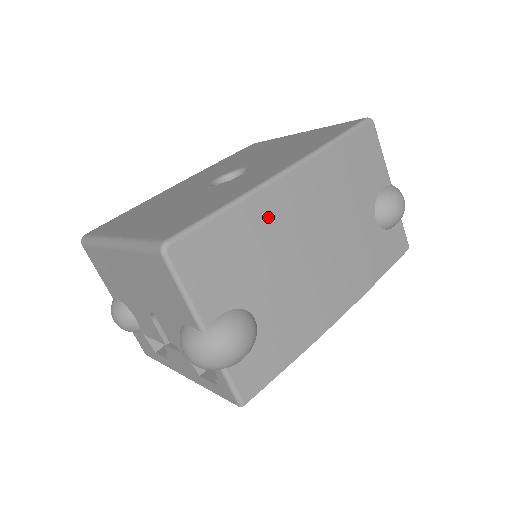
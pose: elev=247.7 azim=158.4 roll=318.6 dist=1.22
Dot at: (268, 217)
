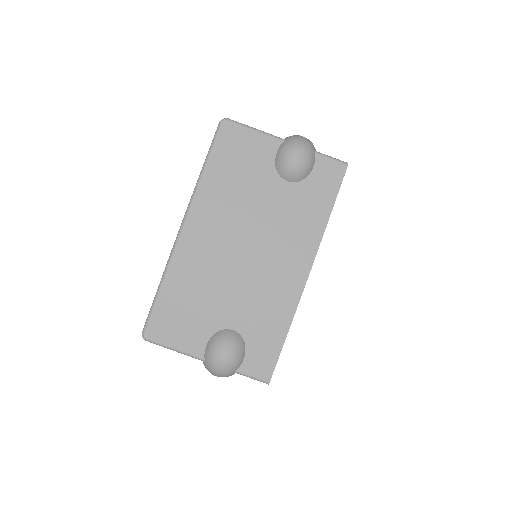
Dot at: (191, 267)
